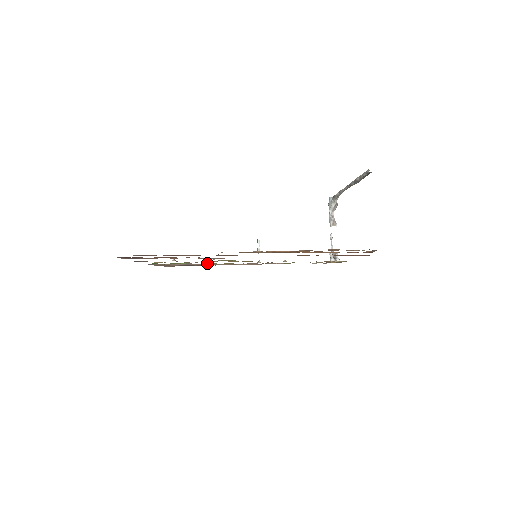
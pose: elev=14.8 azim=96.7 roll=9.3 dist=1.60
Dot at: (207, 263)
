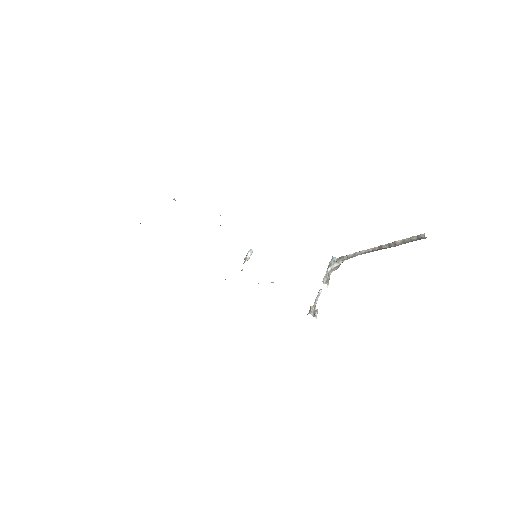
Dot at: occluded
